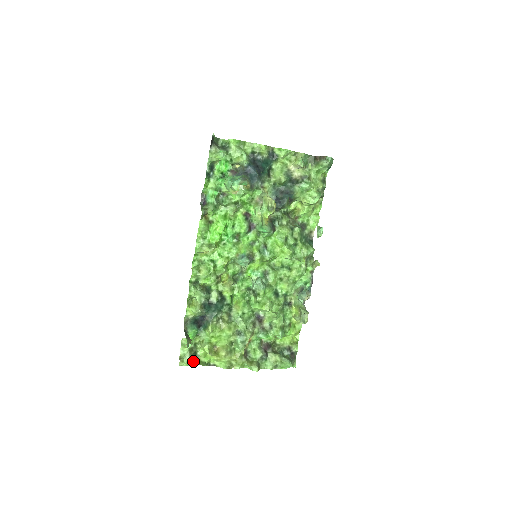
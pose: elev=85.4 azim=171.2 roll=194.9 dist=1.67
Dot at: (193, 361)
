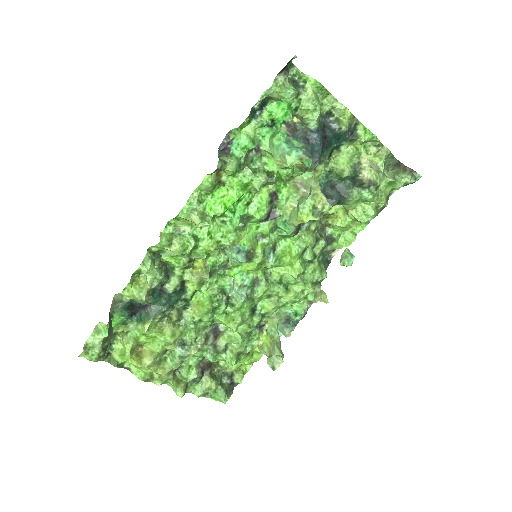
Dot at: (102, 355)
